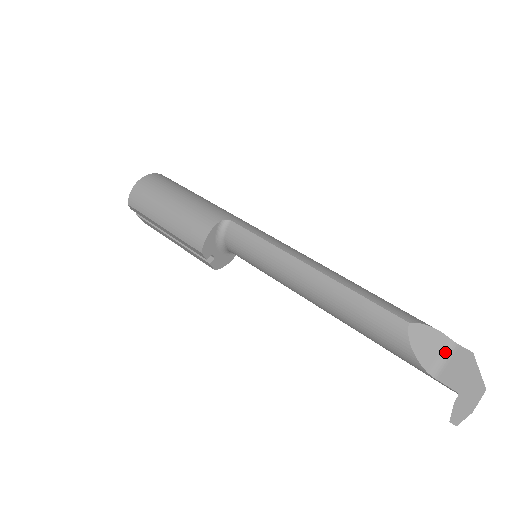
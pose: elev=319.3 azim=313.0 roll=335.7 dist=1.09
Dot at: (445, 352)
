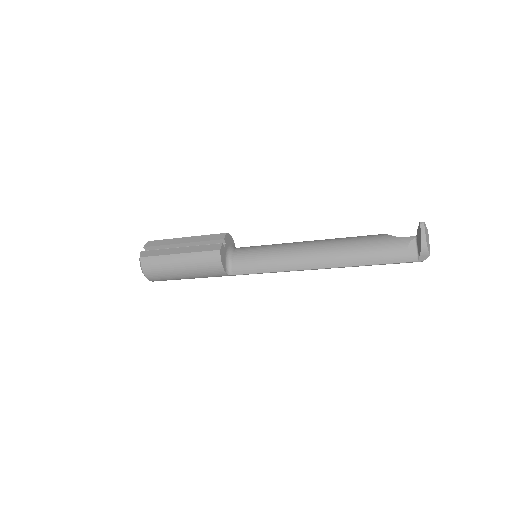
Dot at: occluded
